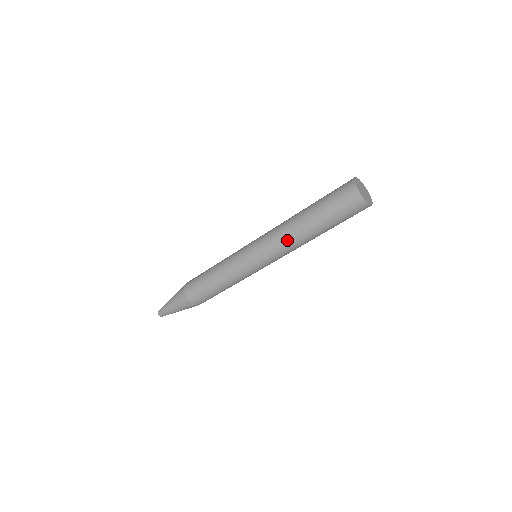
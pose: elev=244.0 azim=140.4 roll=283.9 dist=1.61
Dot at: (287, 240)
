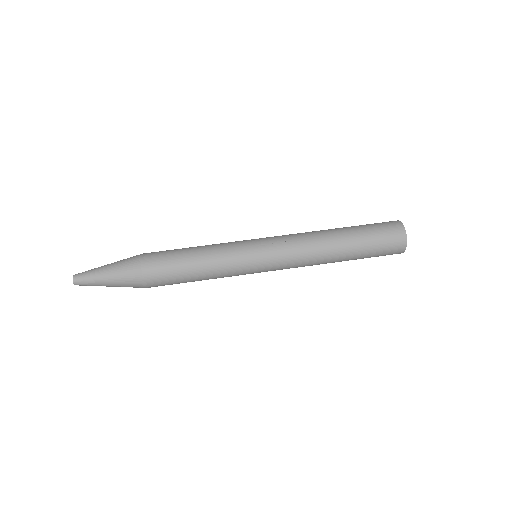
Dot at: (313, 259)
